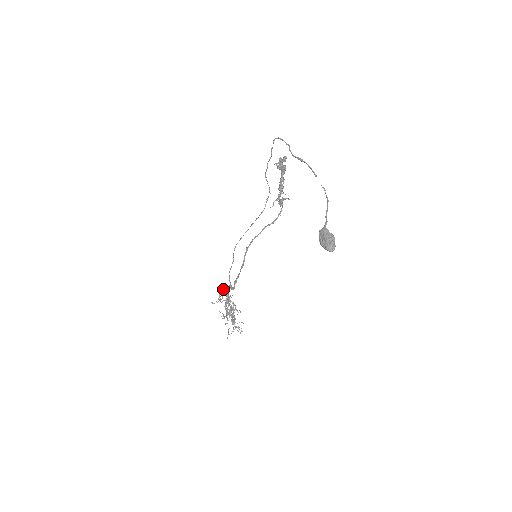
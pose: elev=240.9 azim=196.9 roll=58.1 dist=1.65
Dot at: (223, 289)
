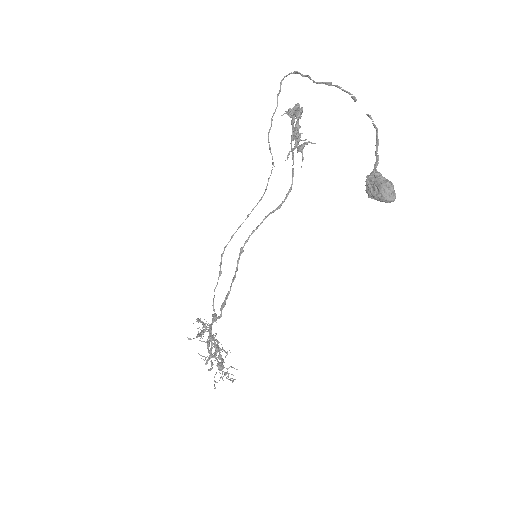
Dot at: occluded
